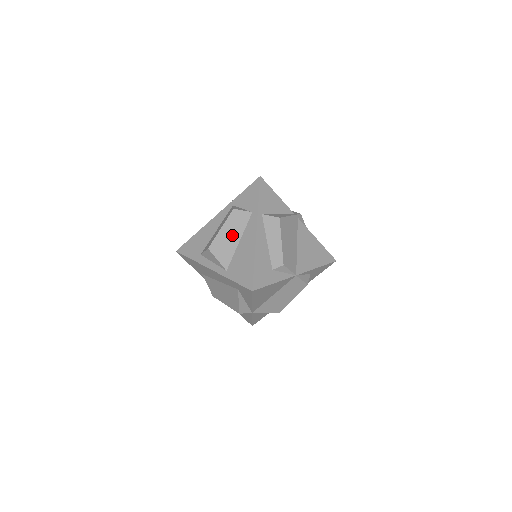
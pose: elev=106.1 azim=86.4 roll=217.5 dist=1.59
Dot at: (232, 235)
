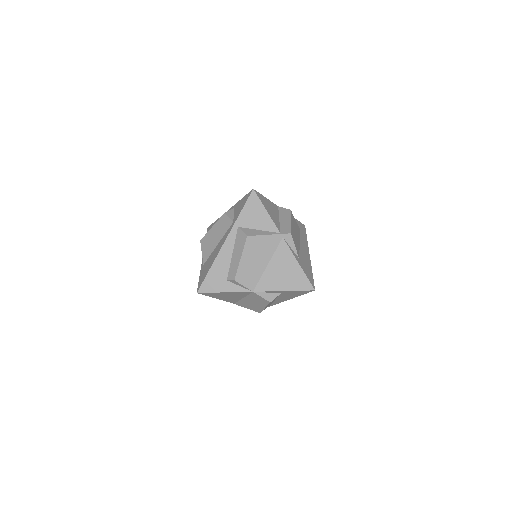
Dot at: (216, 236)
